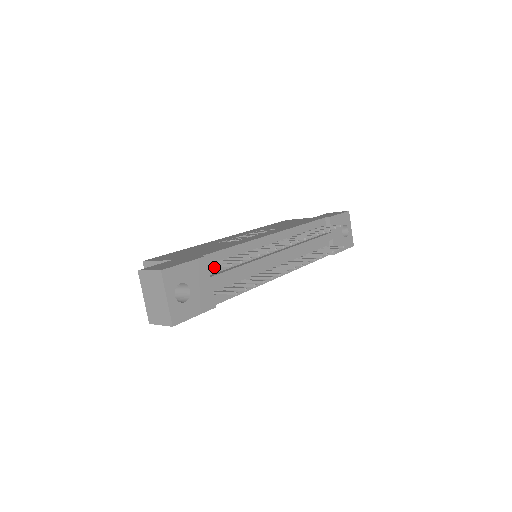
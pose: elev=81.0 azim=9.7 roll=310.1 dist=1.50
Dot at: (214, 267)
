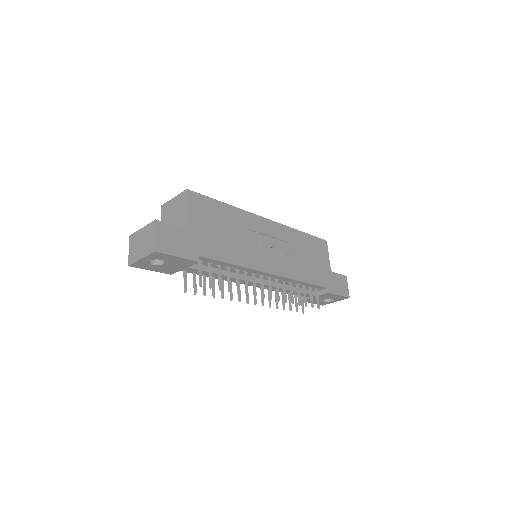
Dot at: (201, 262)
